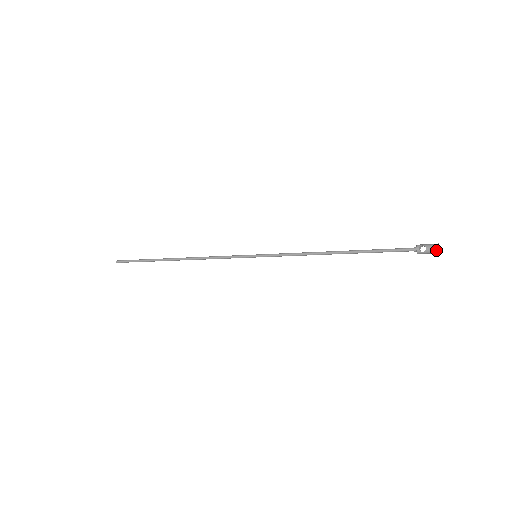
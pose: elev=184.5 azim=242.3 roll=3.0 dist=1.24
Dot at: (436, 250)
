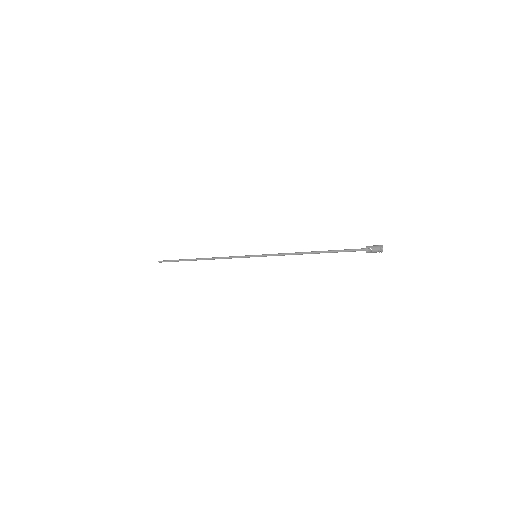
Dot at: (379, 251)
